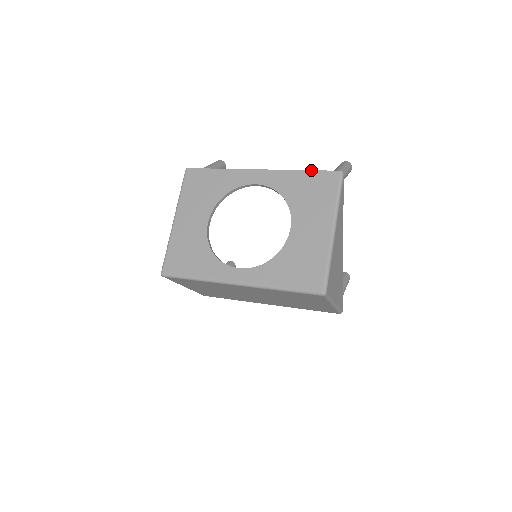
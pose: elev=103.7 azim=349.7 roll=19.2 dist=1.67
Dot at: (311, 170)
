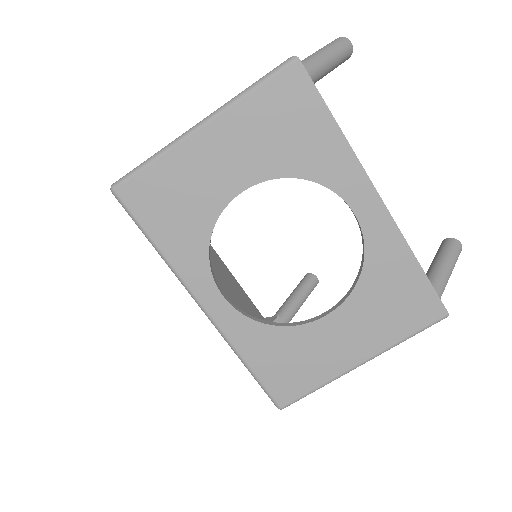
Dot at: occluded
